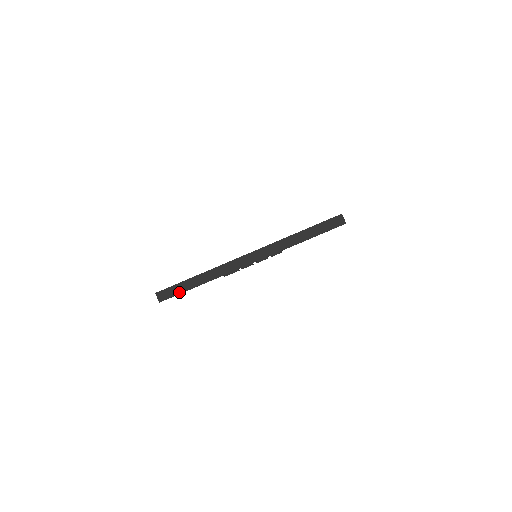
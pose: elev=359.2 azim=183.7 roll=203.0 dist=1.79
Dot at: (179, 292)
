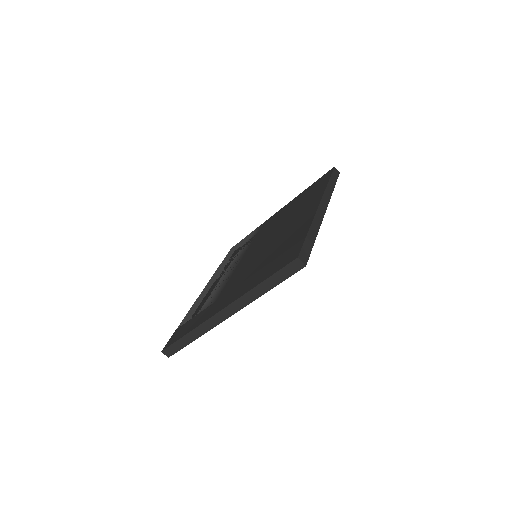
Dot at: (179, 348)
